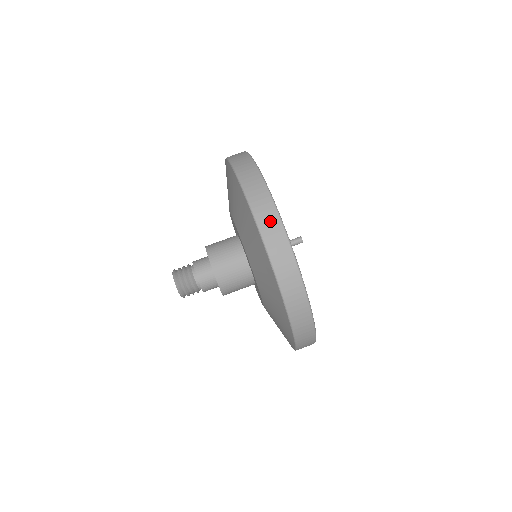
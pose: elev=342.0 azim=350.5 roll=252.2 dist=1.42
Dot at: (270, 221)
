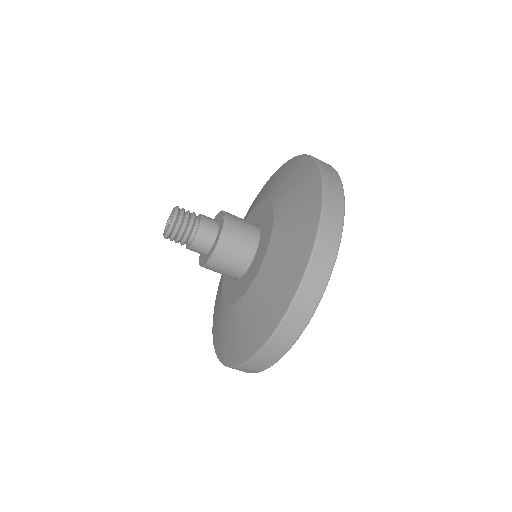
Dot at: (336, 196)
